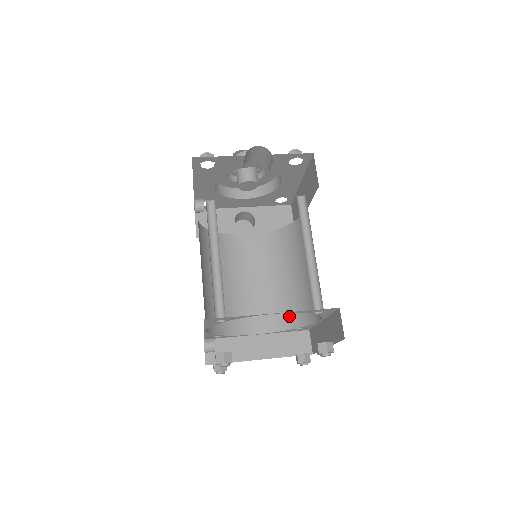
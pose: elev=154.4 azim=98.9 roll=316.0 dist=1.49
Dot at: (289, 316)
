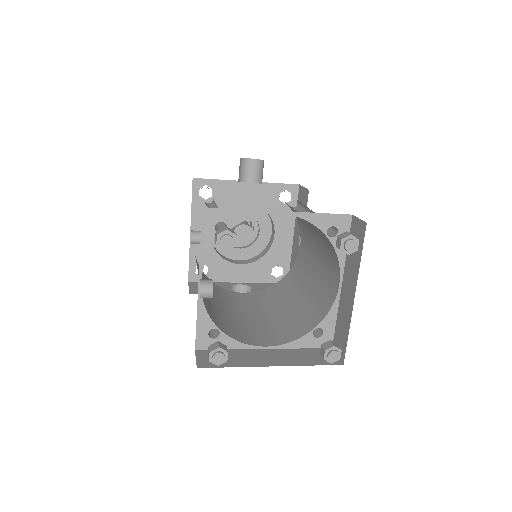
Dot at: (303, 325)
